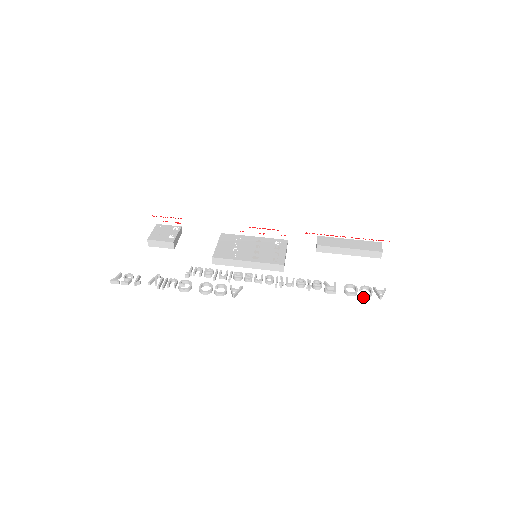
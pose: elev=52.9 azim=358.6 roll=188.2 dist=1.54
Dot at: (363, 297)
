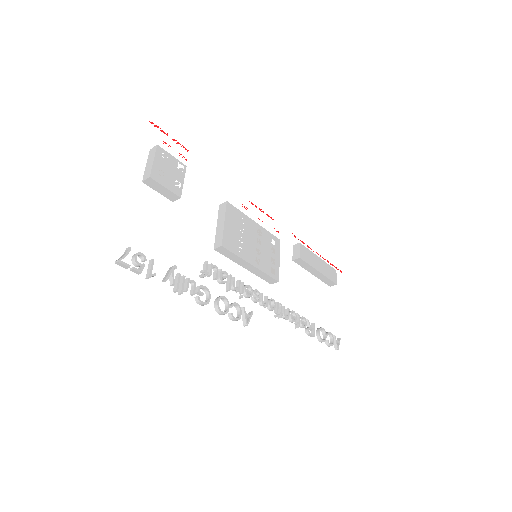
Dot at: (327, 345)
